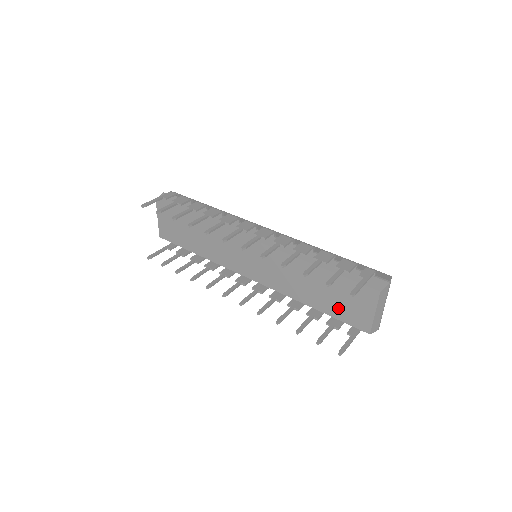
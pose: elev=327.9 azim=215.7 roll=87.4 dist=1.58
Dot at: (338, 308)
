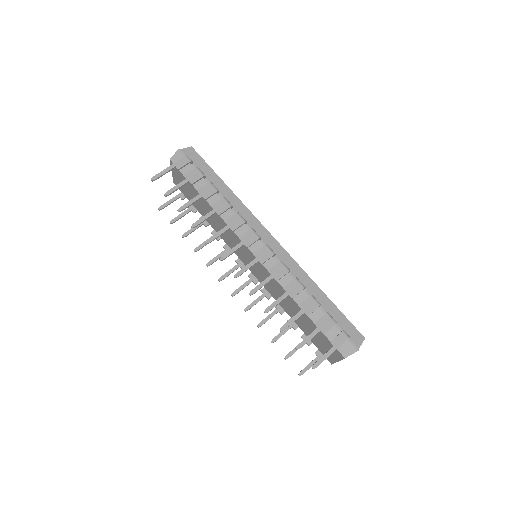
Dot at: occluded
